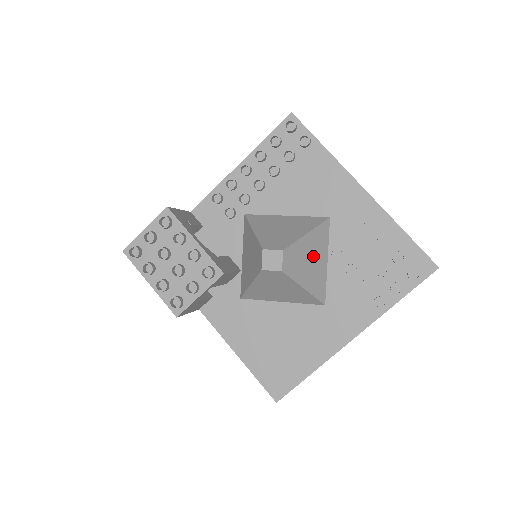
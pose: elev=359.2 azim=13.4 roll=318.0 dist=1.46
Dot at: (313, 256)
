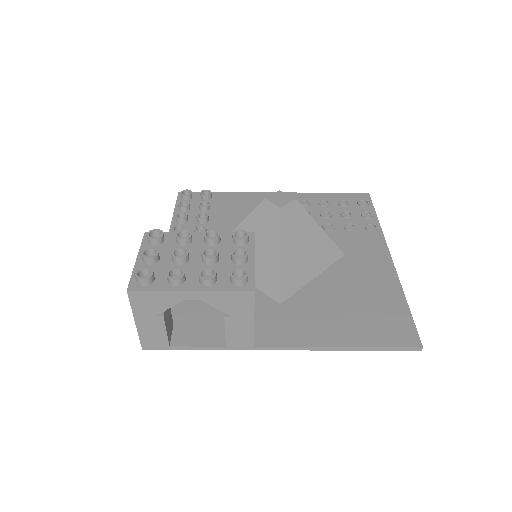
Dot at: occluded
